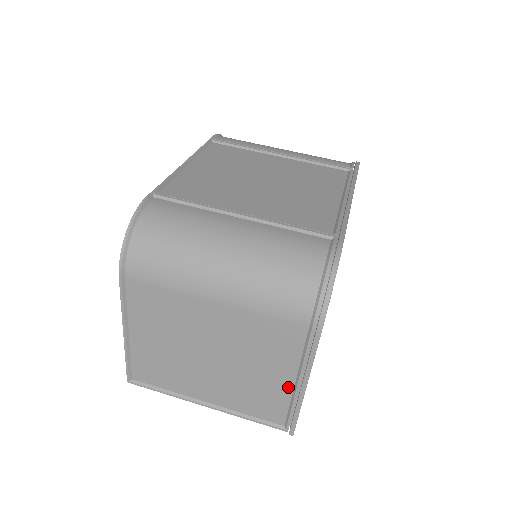
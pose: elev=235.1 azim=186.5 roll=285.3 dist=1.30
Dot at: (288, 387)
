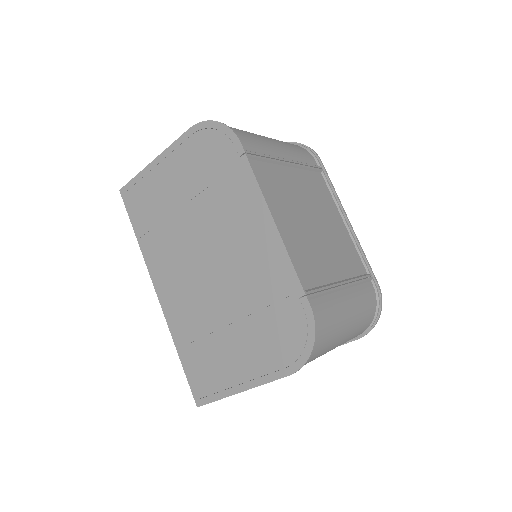
Dot at: occluded
